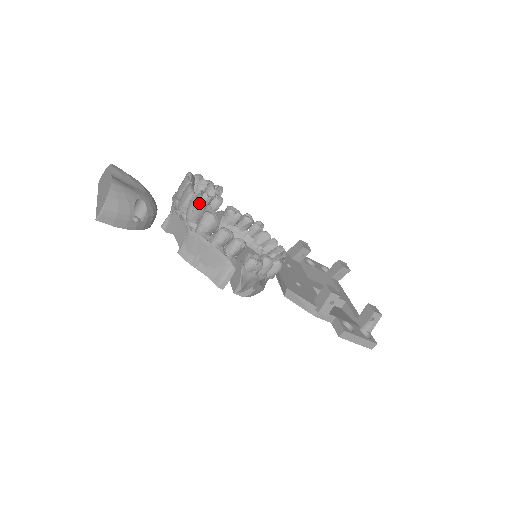
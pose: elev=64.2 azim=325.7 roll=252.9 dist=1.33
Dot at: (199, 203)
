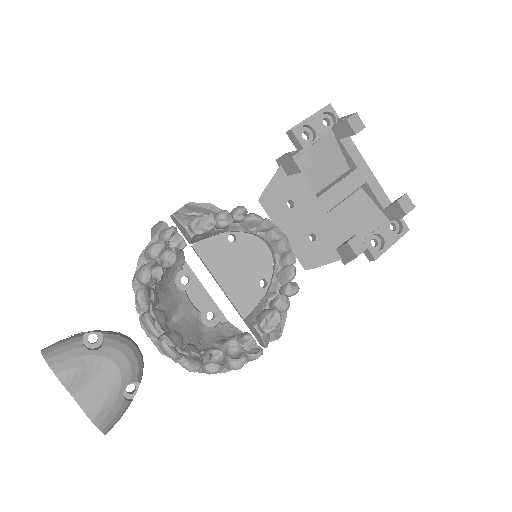
Dot at: (194, 371)
